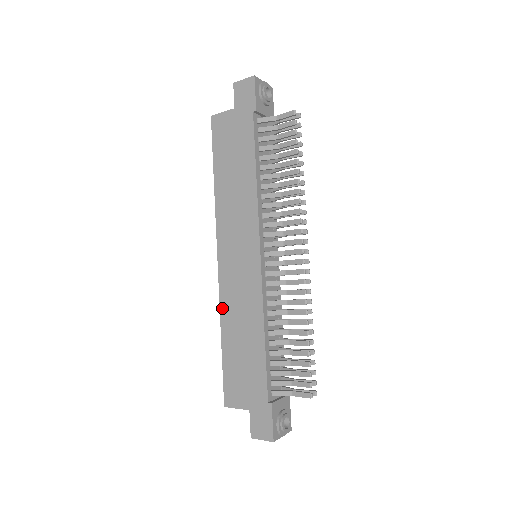
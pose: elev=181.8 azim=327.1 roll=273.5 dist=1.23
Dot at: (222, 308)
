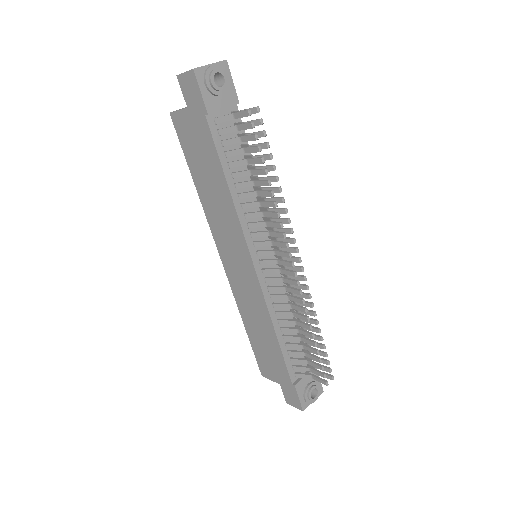
Dot at: (238, 303)
